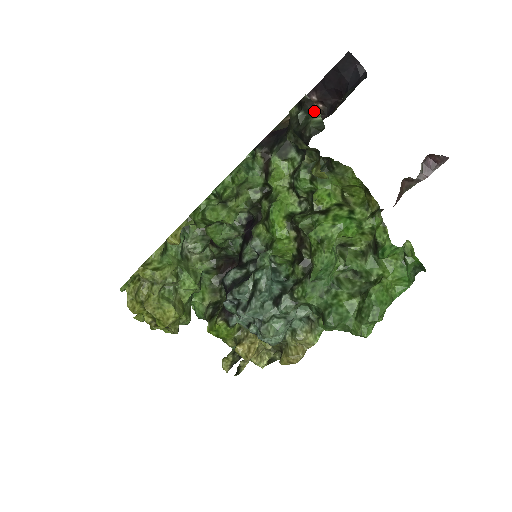
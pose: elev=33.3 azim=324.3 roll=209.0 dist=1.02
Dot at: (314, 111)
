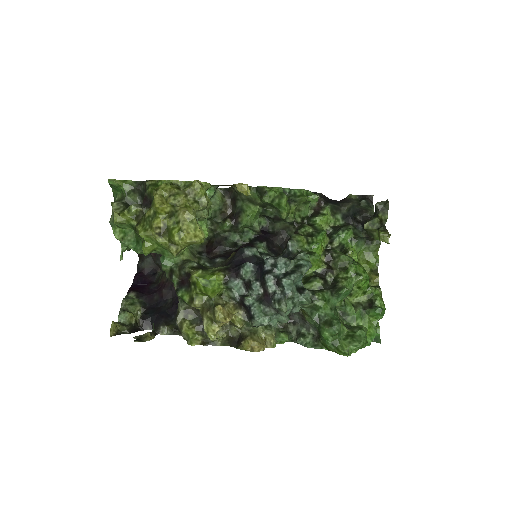
Dot at: (373, 207)
